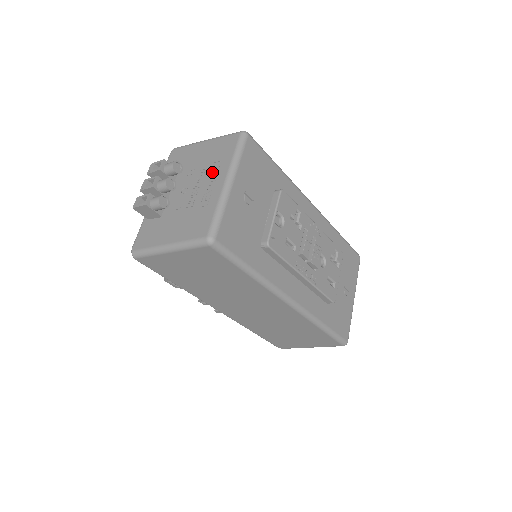
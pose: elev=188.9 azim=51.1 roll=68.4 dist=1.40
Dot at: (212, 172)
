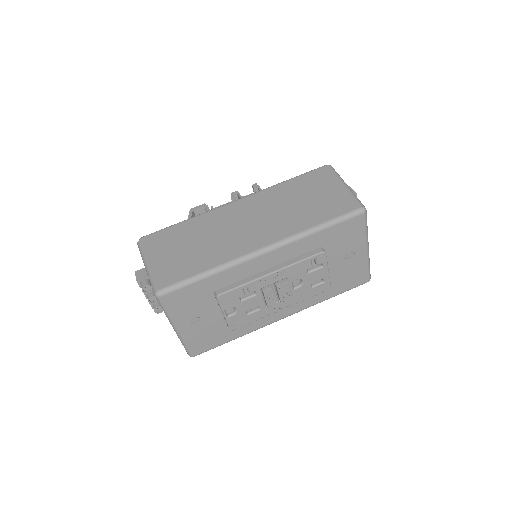
Dot at: occluded
